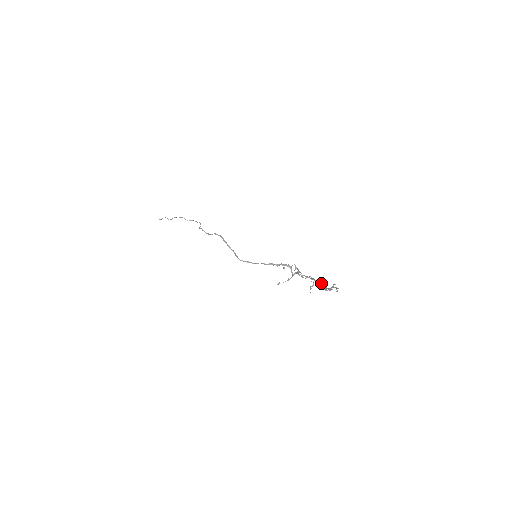
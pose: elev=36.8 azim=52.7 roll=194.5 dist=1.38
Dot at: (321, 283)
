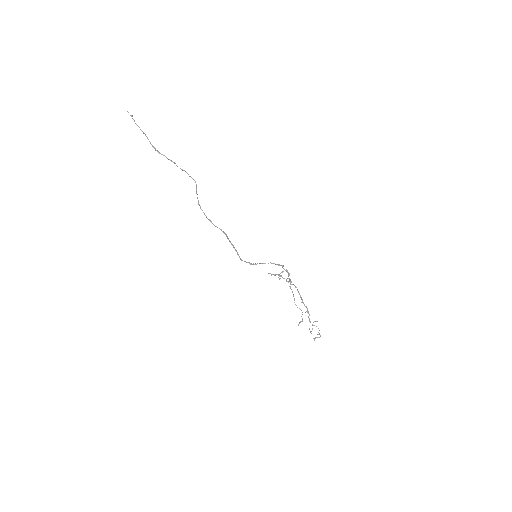
Dot at: occluded
